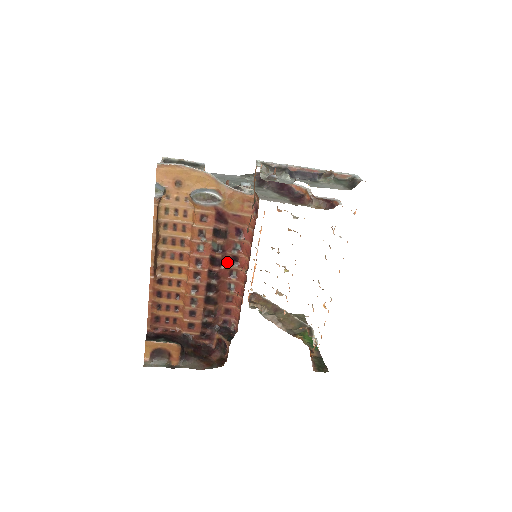
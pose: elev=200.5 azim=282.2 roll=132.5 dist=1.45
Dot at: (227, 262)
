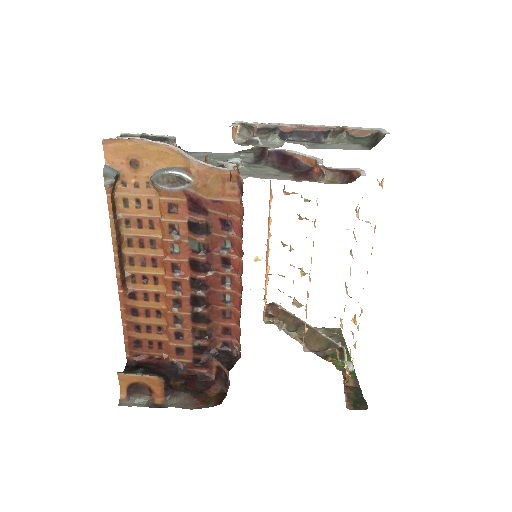
Dot at: (216, 266)
